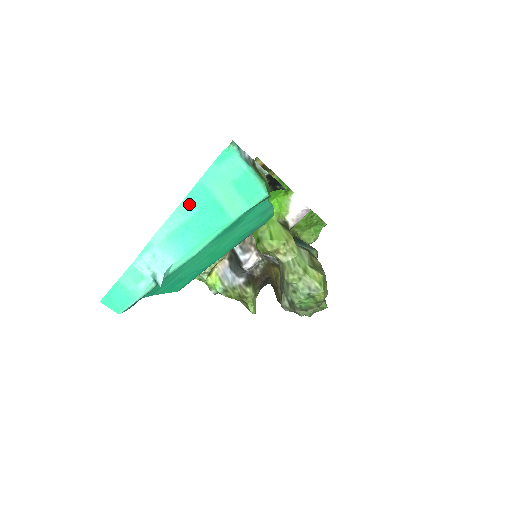
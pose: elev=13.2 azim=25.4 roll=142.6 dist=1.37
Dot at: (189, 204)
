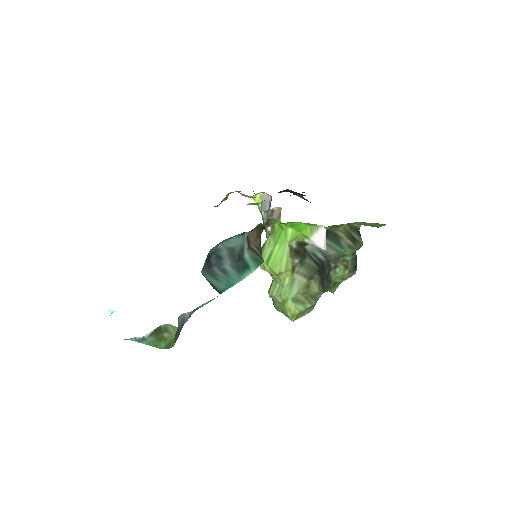
Dot at: occluded
